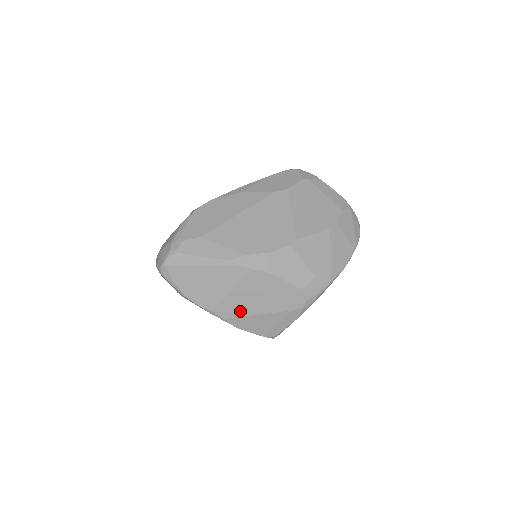
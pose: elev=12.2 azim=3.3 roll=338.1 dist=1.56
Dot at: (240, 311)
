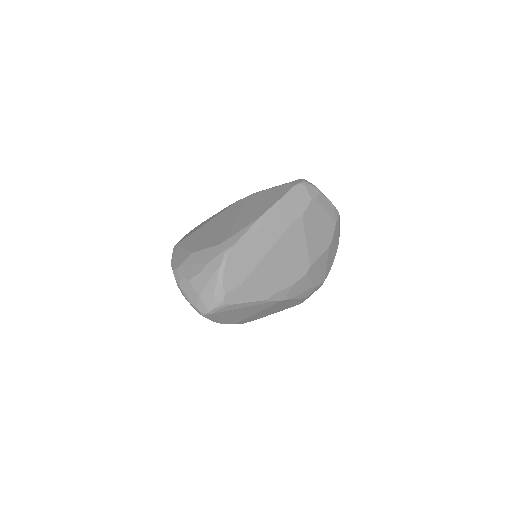
Dot at: (256, 318)
